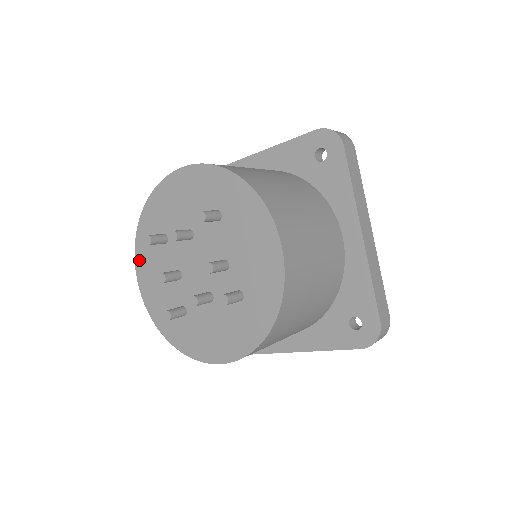
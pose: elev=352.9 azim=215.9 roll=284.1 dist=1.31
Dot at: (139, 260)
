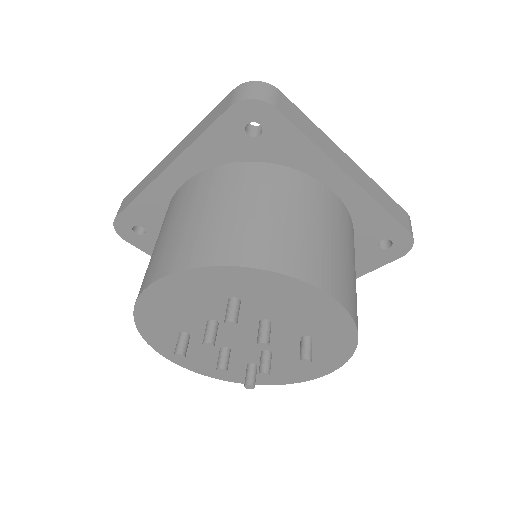
Dot at: (176, 280)
